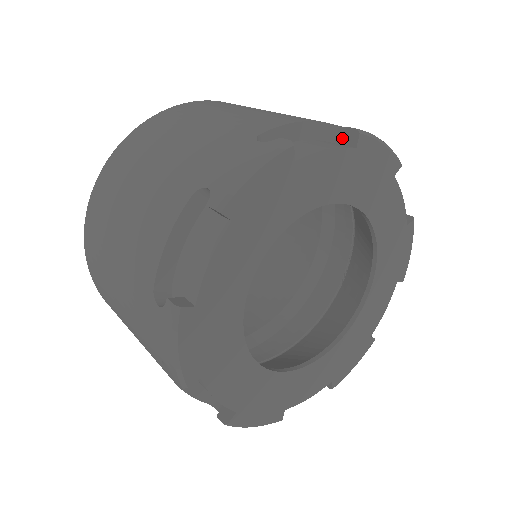
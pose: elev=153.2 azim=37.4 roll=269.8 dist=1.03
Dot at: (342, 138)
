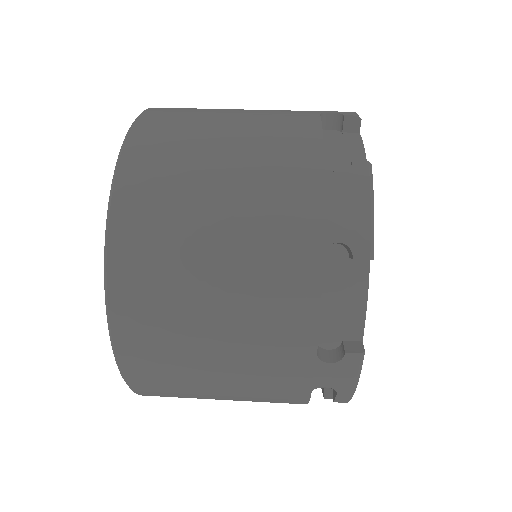
Dot at: occluded
